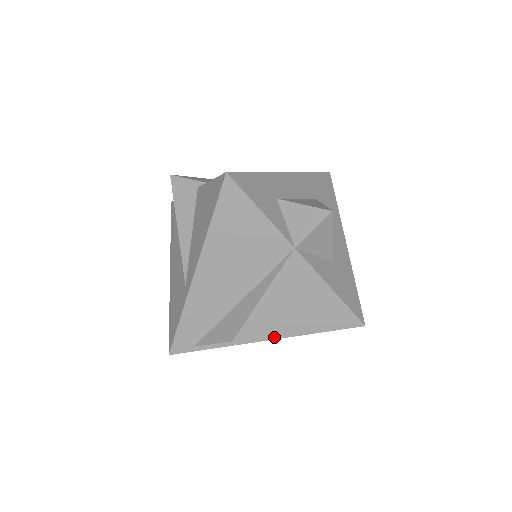
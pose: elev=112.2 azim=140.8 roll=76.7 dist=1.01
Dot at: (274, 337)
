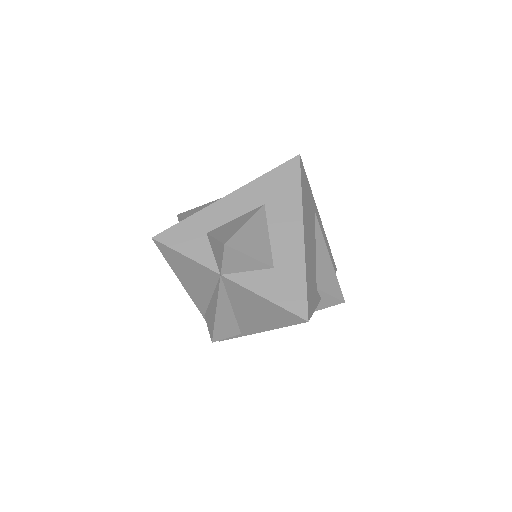
Dot at: (260, 331)
